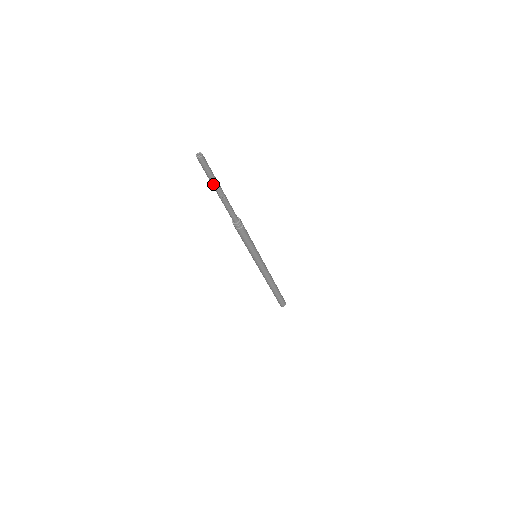
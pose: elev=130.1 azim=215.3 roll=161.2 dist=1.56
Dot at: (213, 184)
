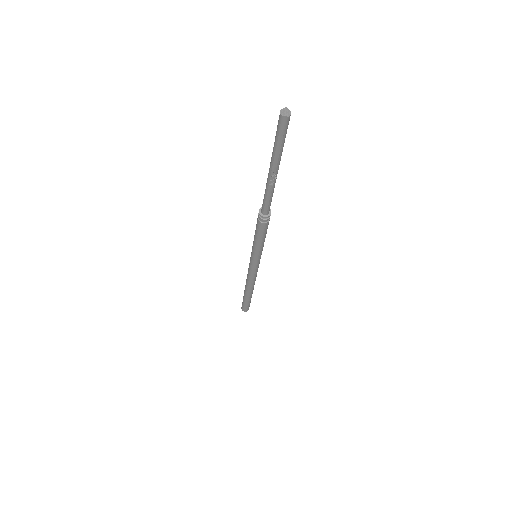
Dot at: (276, 159)
